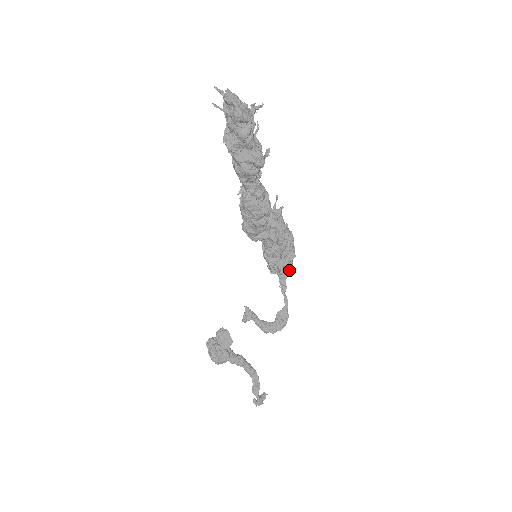
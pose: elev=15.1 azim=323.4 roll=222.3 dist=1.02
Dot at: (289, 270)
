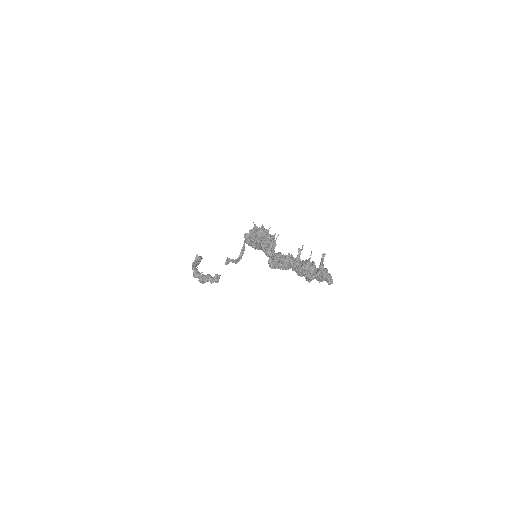
Dot at: occluded
